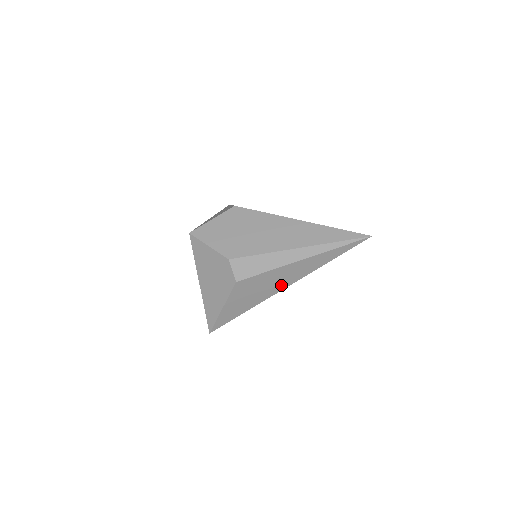
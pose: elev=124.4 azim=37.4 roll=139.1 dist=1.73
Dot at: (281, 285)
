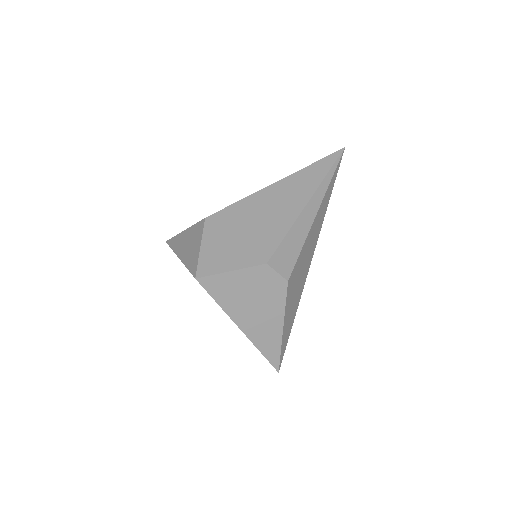
Dot at: (310, 256)
